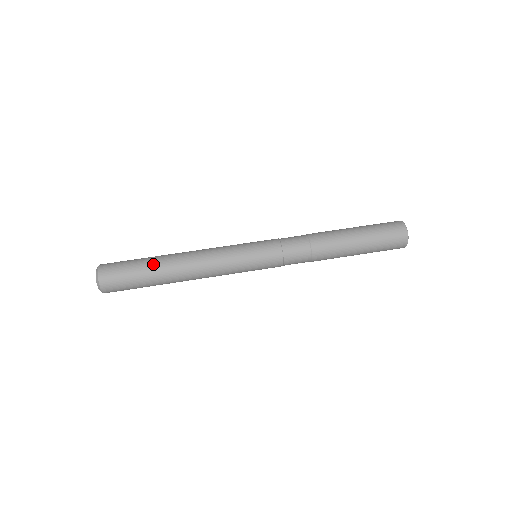
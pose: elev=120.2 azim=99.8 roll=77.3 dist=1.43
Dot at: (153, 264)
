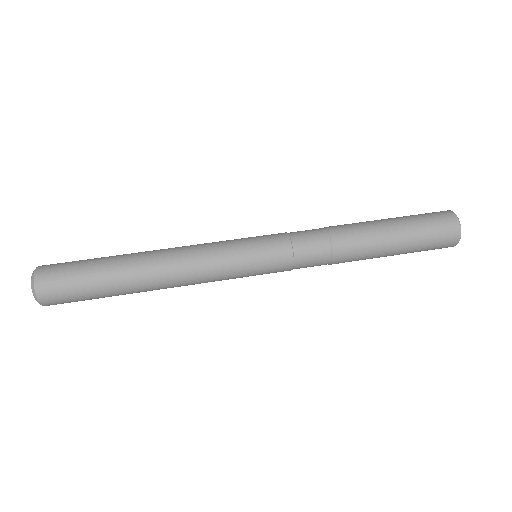
Dot at: (113, 268)
